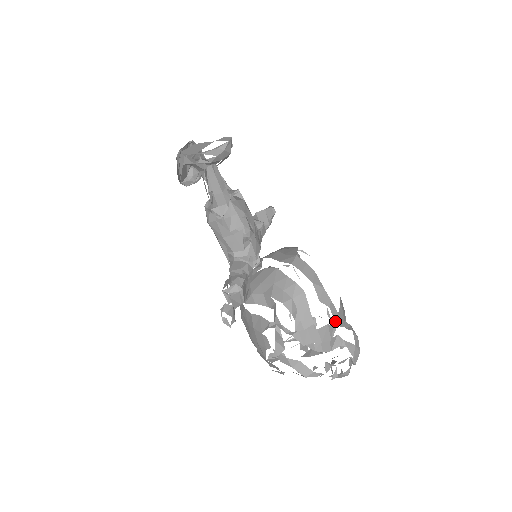
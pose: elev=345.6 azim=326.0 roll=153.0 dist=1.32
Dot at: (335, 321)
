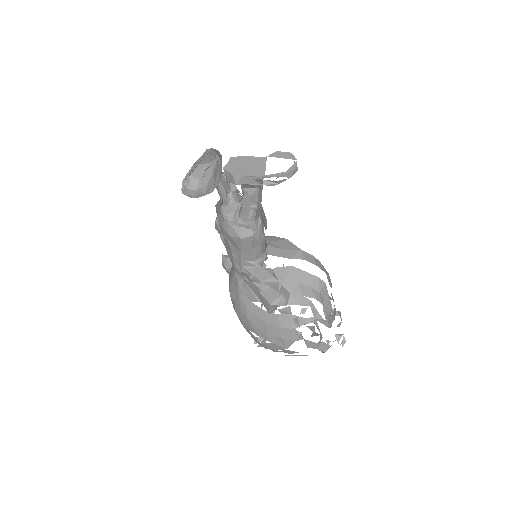
Dot at: (332, 298)
